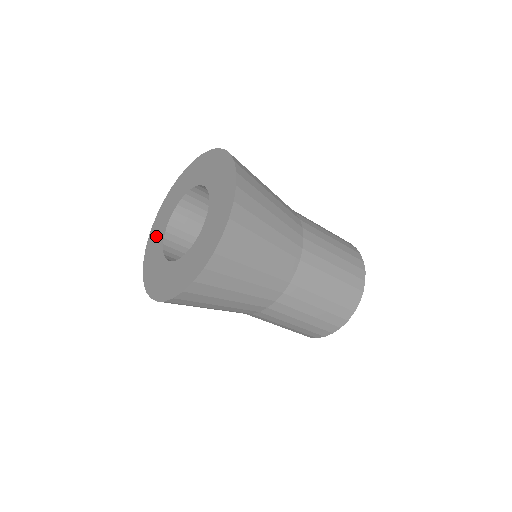
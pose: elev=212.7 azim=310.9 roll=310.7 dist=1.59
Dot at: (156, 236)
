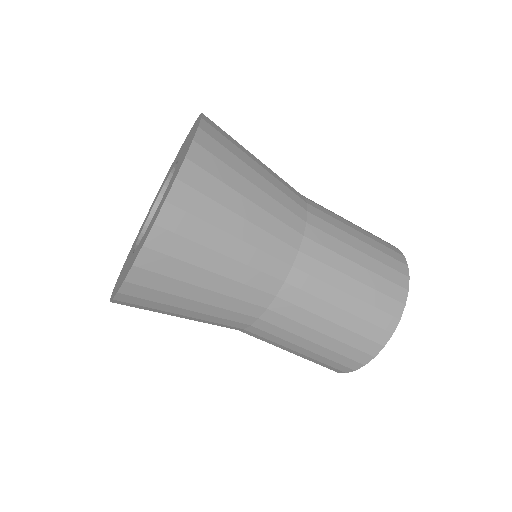
Dot at: (144, 222)
